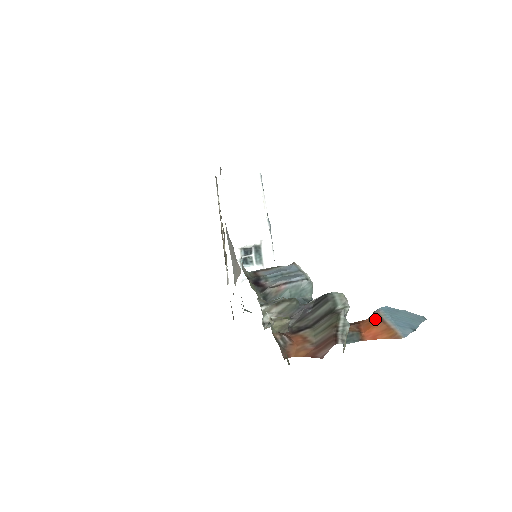
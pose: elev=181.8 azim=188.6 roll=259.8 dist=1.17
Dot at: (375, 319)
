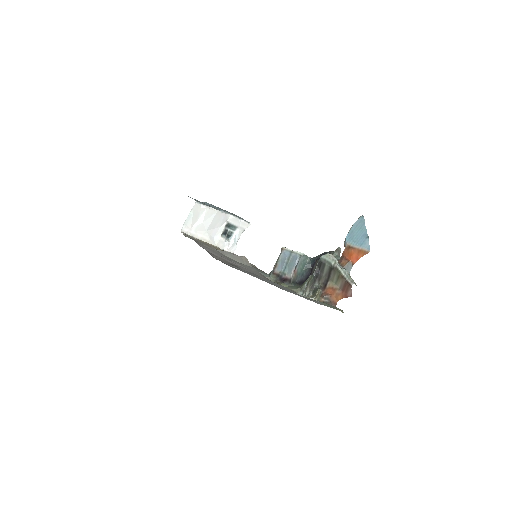
Dot at: (349, 249)
